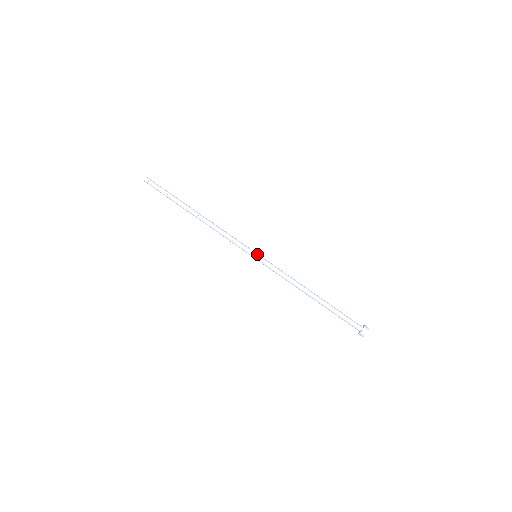
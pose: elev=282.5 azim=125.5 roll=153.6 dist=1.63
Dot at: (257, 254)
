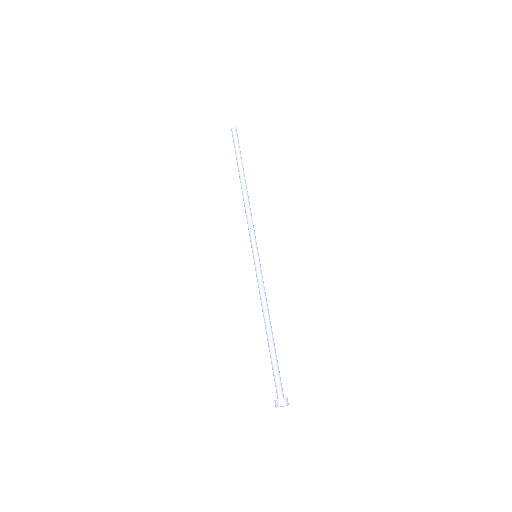
Dot at: occluded
